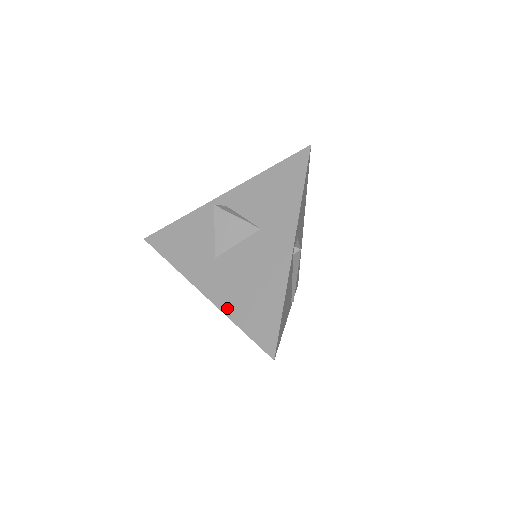
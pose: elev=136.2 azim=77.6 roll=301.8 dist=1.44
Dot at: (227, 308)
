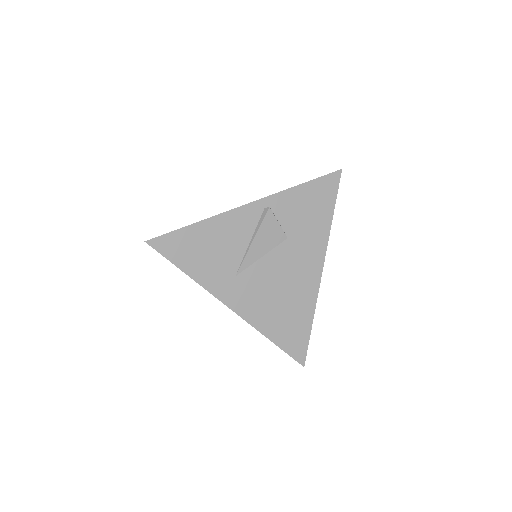
Dot at: (280, 193)
